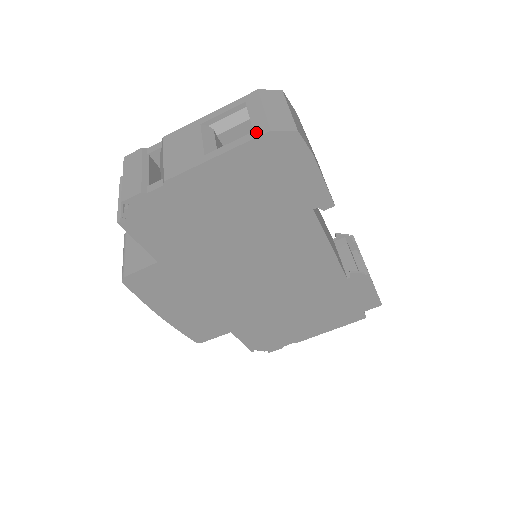
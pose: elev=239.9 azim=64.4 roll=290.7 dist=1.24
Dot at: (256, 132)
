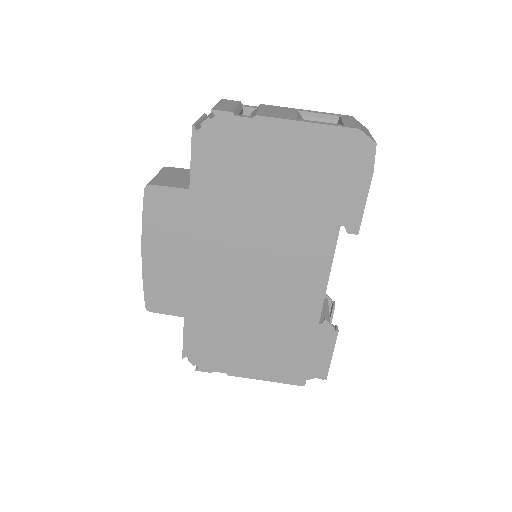
Dot at: (347, 125)
